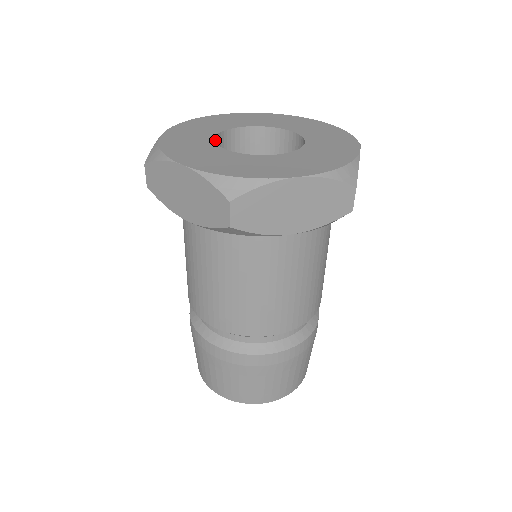
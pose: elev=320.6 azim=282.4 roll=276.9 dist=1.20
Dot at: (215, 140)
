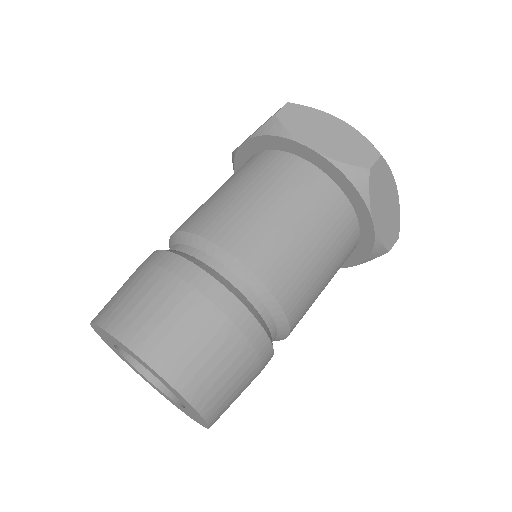
Dot at: occluded
